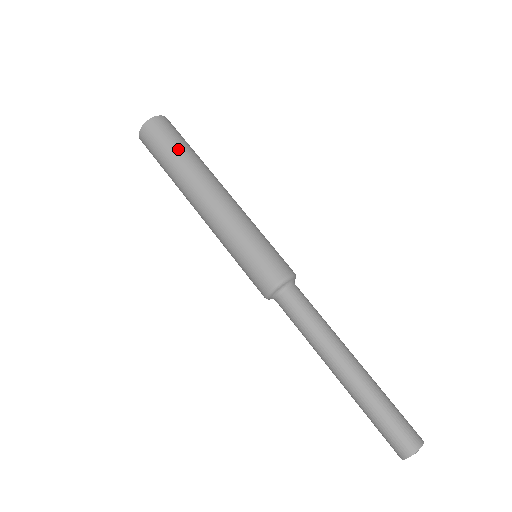
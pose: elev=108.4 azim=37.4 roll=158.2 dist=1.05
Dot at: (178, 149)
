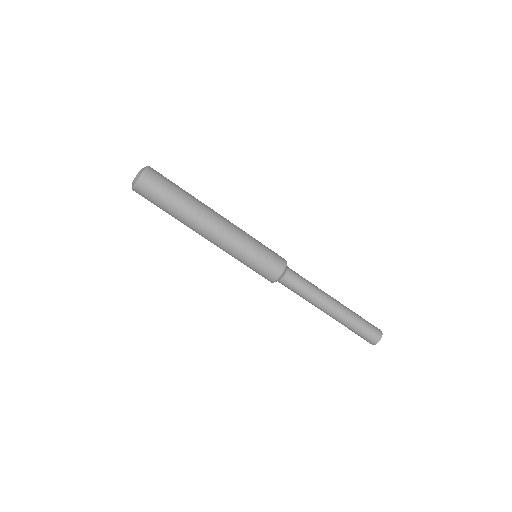
Dot at: (169, 204)
